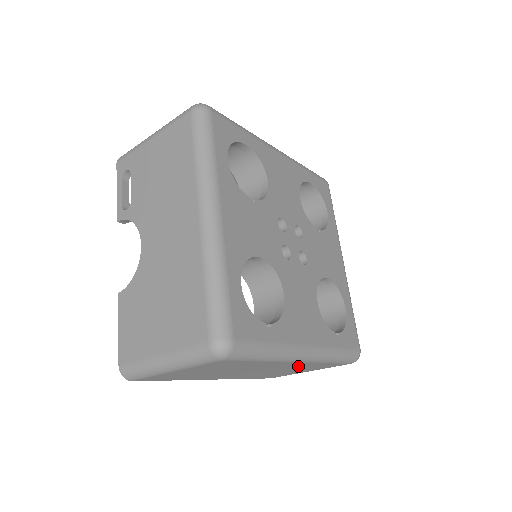
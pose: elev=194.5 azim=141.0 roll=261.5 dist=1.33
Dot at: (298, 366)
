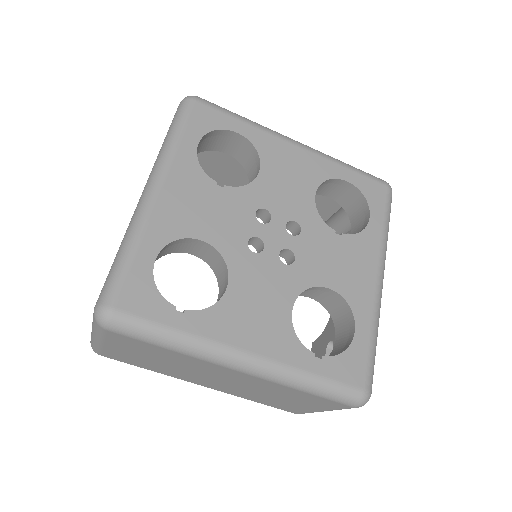
Dot at: (264, 385)
